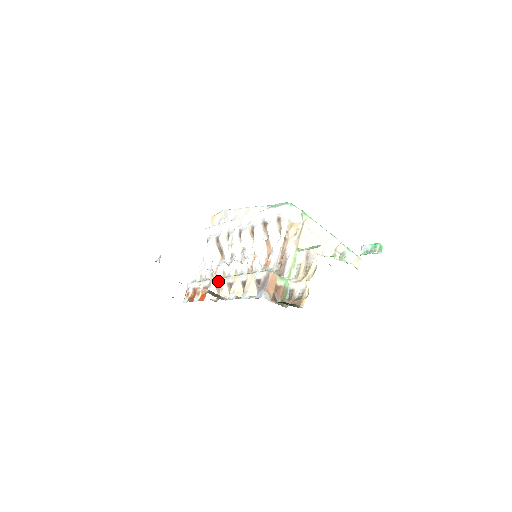
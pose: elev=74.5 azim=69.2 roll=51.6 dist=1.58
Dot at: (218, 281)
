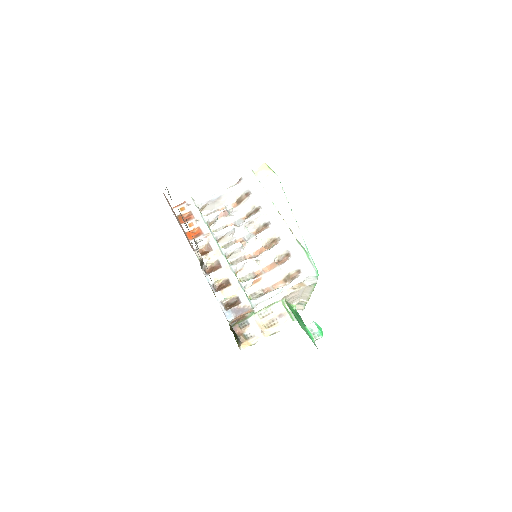
Dot at: (214, 244)
